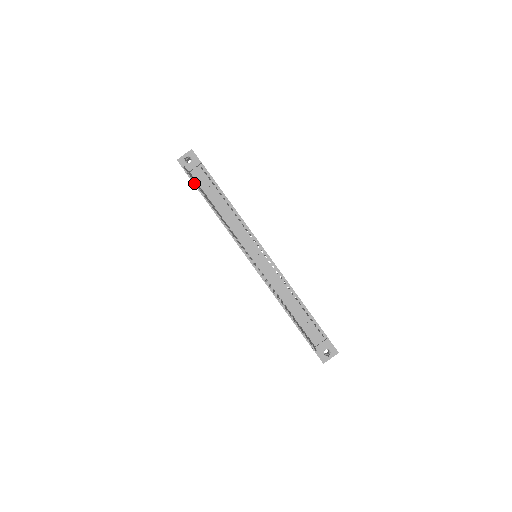
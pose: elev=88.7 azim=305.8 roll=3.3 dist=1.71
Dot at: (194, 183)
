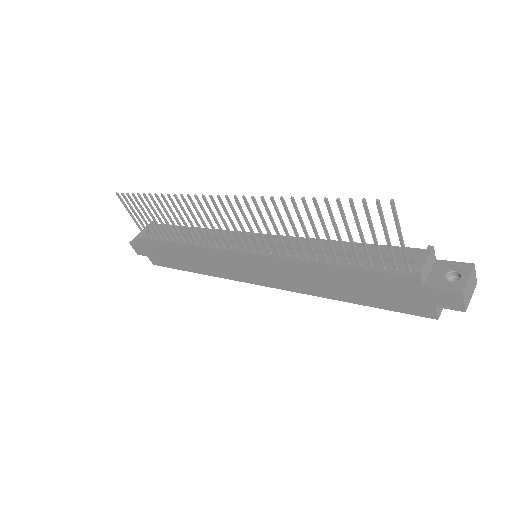
Dot at: (149, 239)
